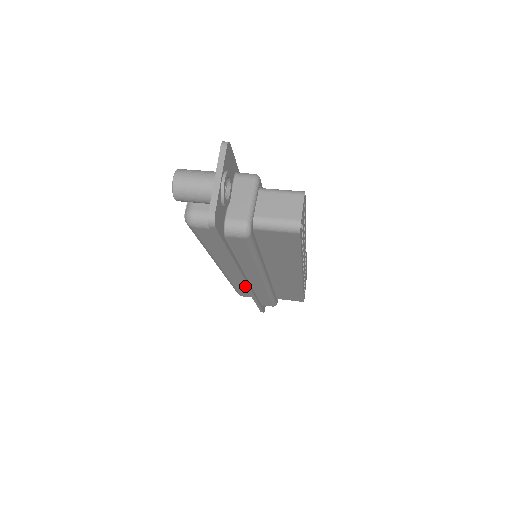
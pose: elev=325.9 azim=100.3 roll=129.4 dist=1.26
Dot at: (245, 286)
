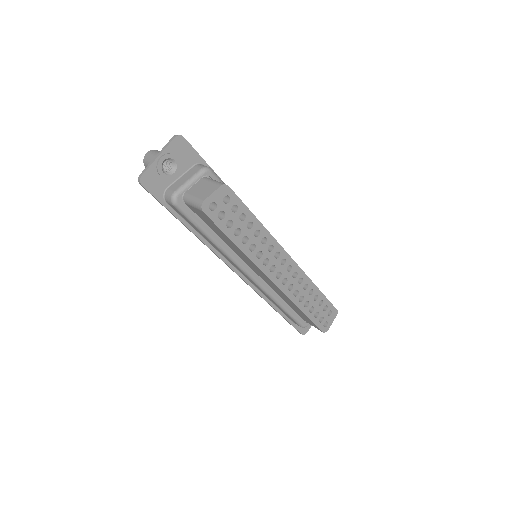
Dot at: (240, 277)
